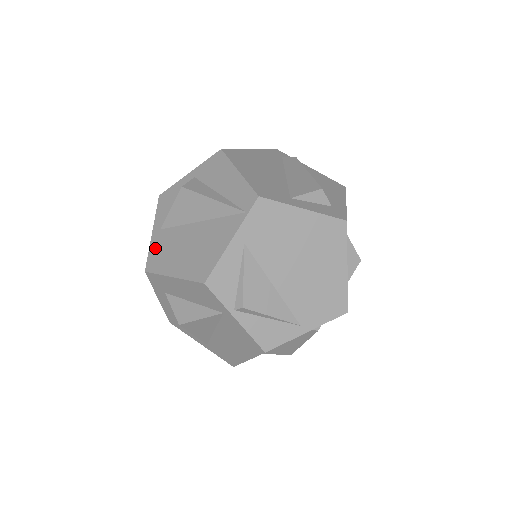
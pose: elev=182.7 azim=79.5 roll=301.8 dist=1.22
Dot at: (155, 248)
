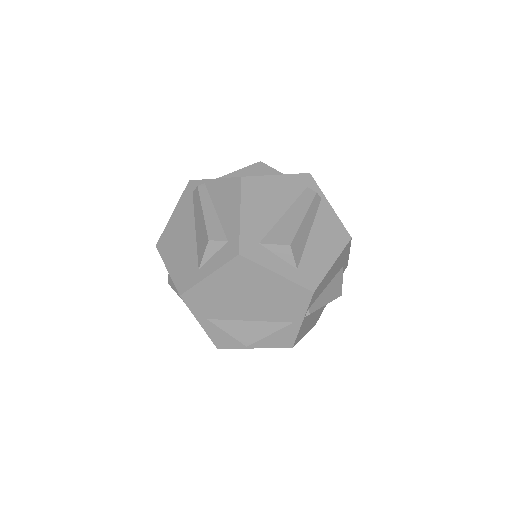
Dot at: occluded
